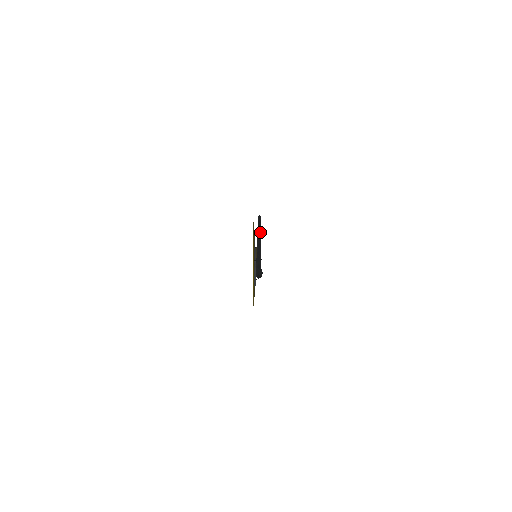
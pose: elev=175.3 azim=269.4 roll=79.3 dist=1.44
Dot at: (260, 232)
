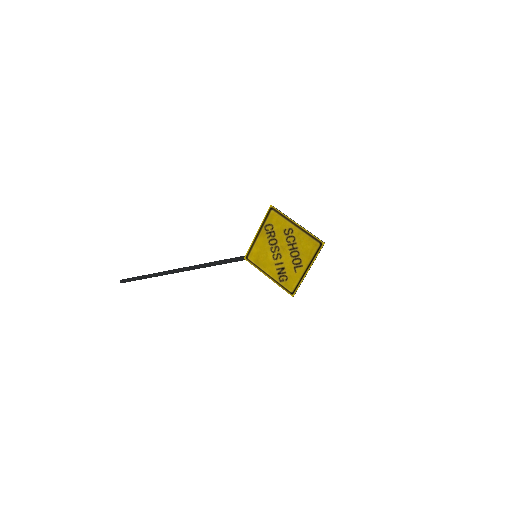
Dot at: (183, 268)
